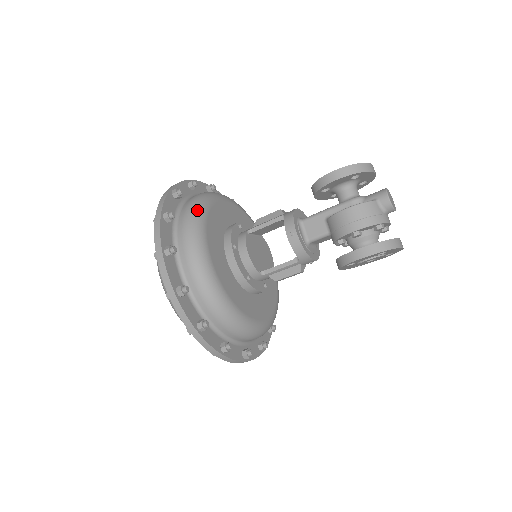
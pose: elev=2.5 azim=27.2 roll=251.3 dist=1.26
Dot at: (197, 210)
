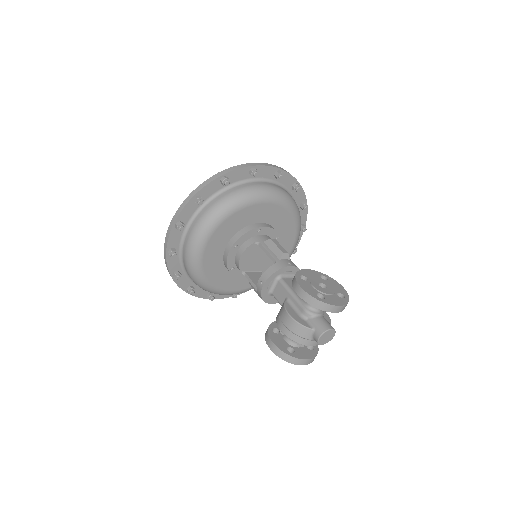
Dot at: (224, 208)
